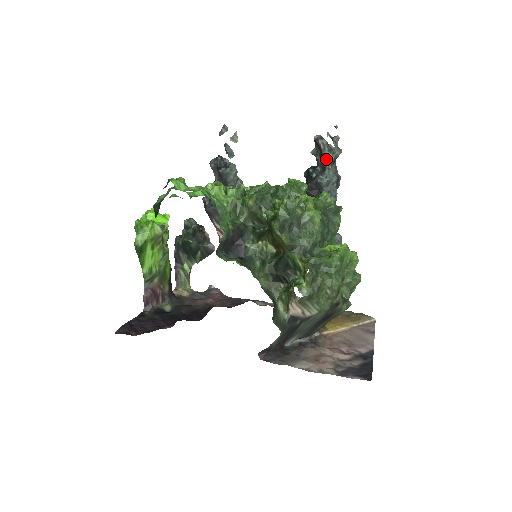
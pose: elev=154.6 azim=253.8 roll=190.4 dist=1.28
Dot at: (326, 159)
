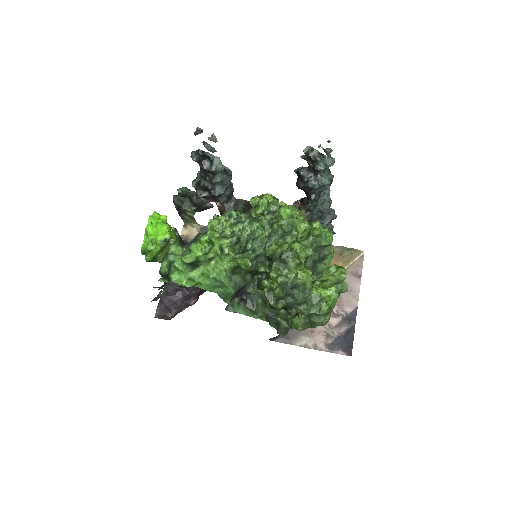
Dot at: (318, 170)
